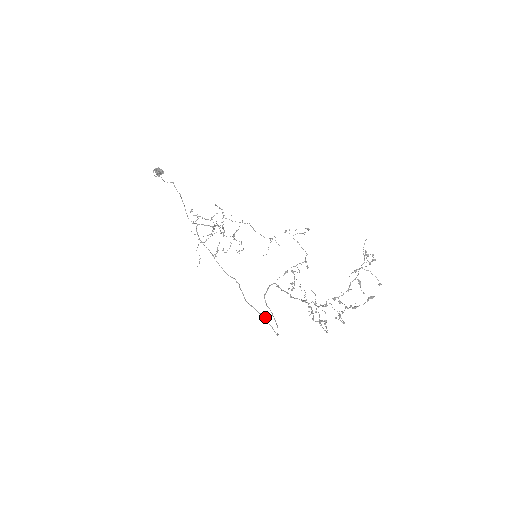
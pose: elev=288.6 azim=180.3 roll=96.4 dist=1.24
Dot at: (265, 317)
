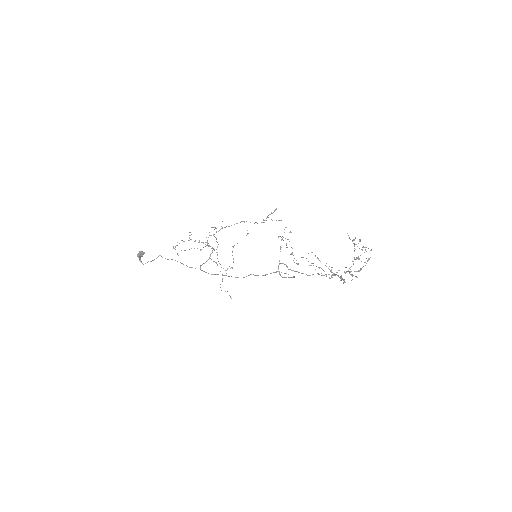
Dot at: occluded
